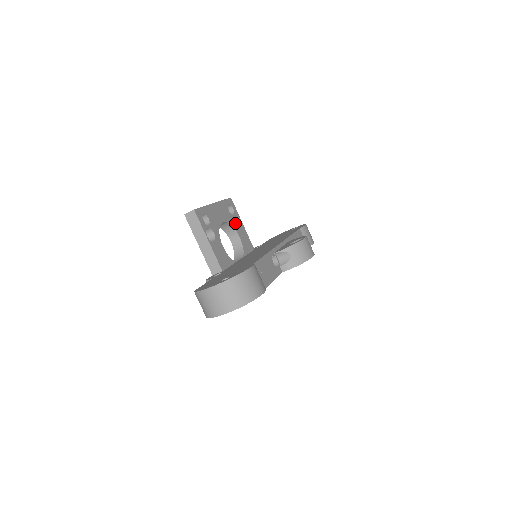
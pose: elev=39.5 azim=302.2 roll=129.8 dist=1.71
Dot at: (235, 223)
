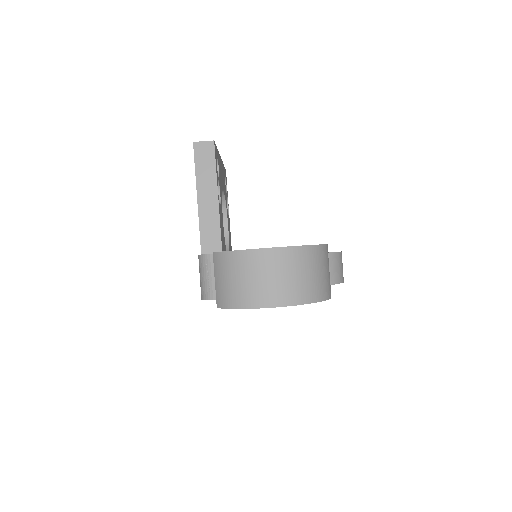
Dot at: occluded
